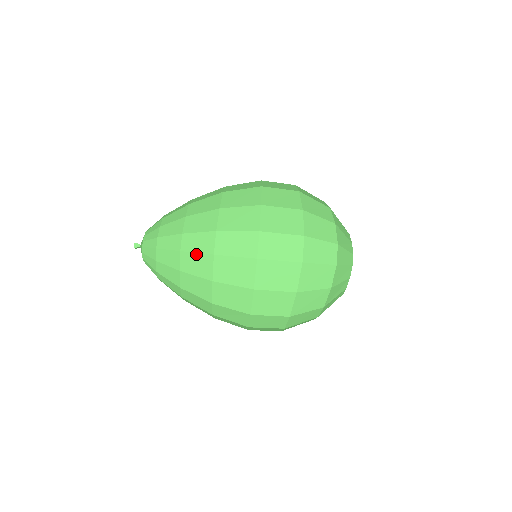
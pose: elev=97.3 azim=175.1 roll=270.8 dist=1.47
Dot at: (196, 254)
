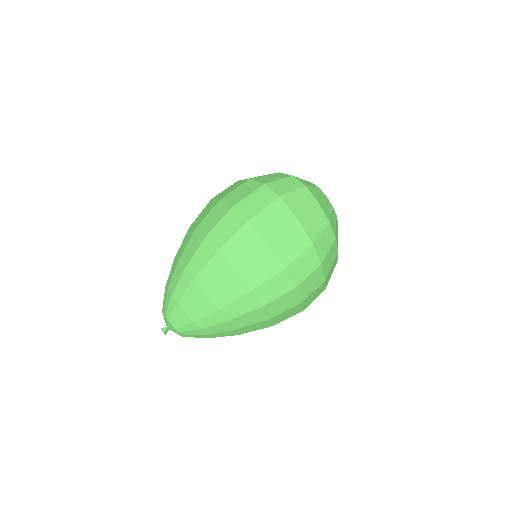
Dot at: (206, 266)
